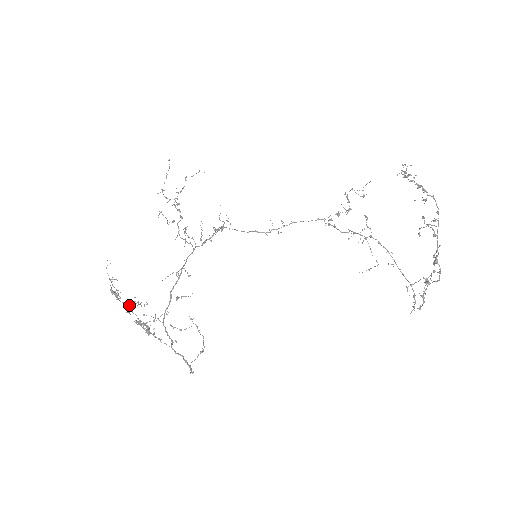
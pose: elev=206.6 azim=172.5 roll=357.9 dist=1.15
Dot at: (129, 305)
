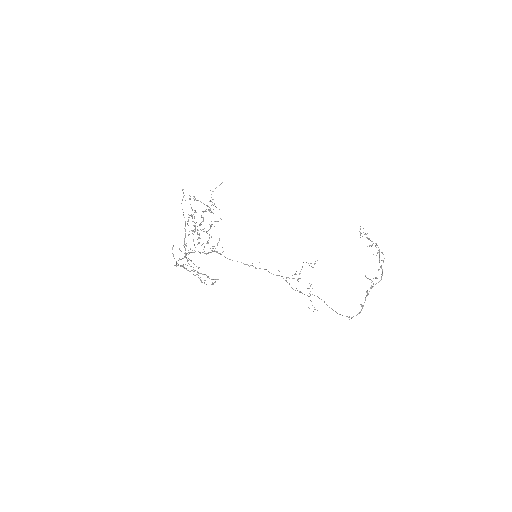
Dot at: occluded
